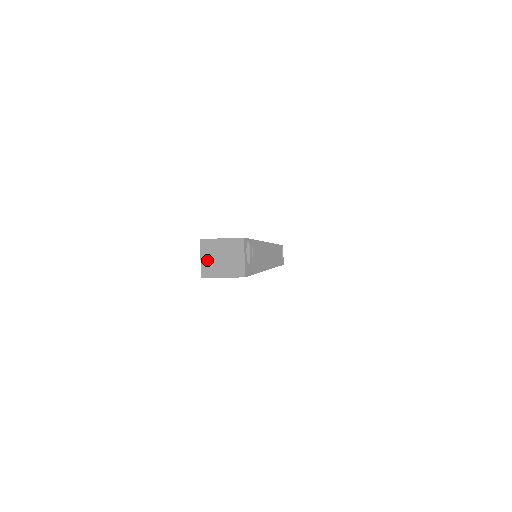
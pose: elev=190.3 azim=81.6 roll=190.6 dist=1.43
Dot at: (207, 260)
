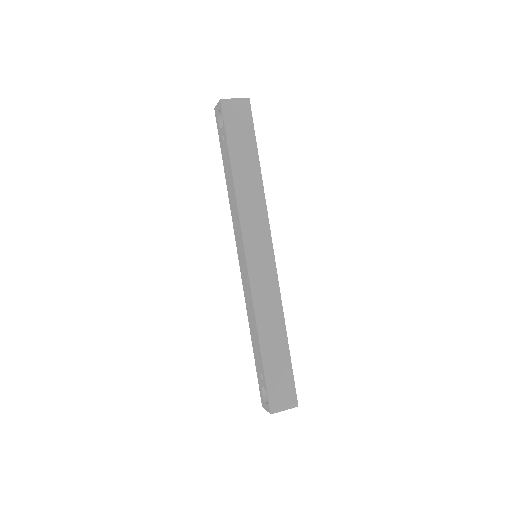
Dot at: occluded
